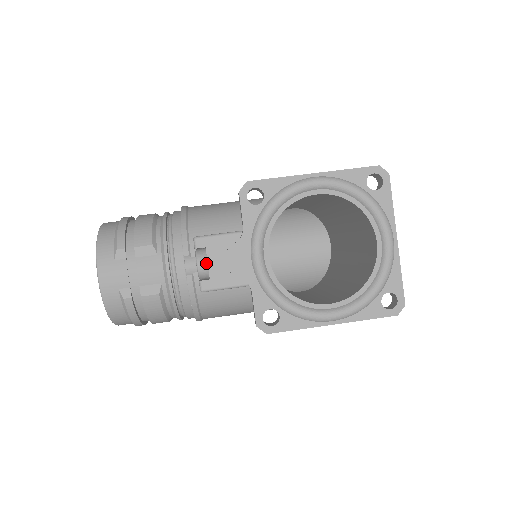
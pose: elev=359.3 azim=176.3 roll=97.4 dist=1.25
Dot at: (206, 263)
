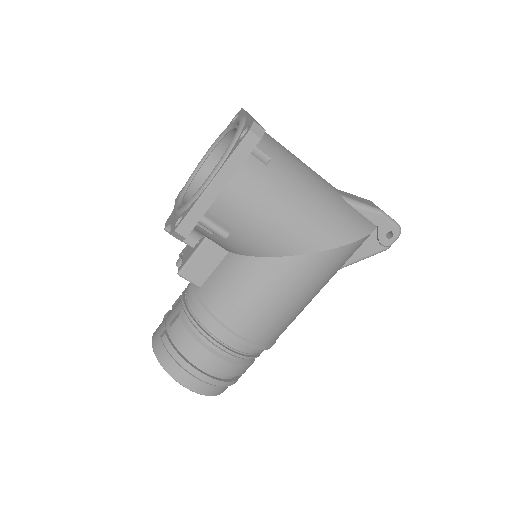
Dot at: (180, 257)
